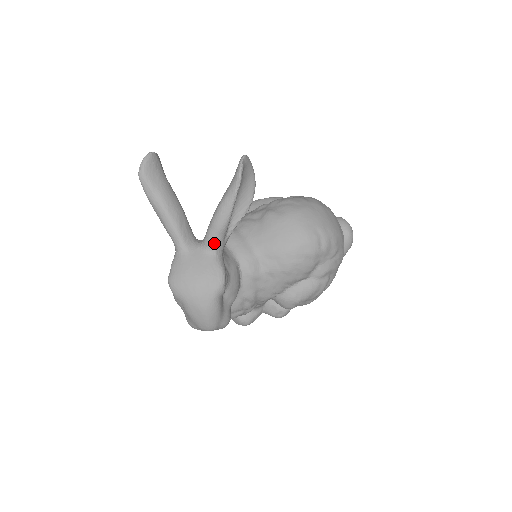
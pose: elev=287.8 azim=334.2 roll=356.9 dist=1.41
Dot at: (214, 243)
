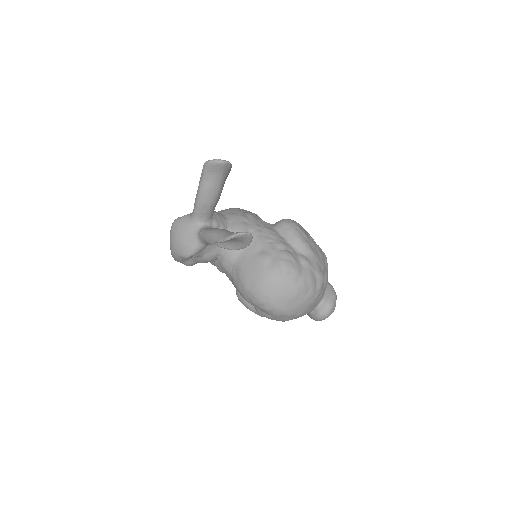
Dot at: (201, 239)
